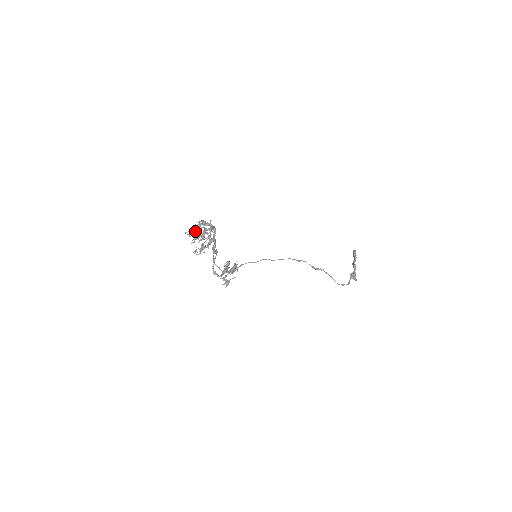
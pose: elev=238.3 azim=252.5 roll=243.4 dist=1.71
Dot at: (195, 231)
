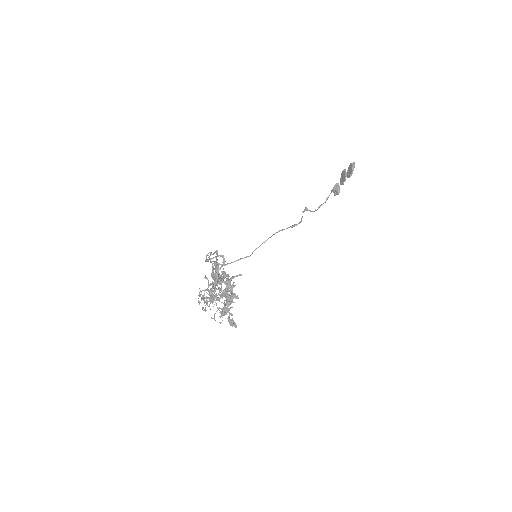
Dot at: (210, 303)
